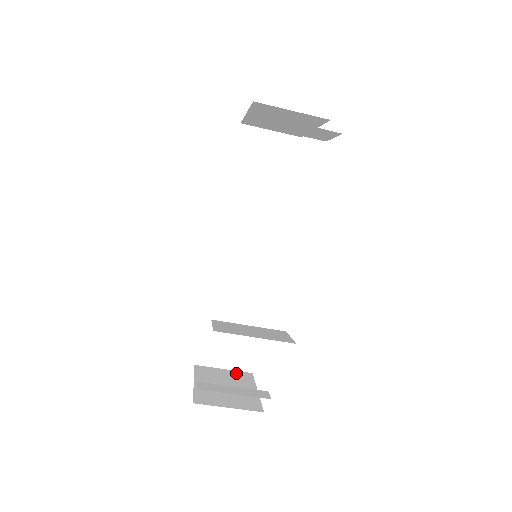
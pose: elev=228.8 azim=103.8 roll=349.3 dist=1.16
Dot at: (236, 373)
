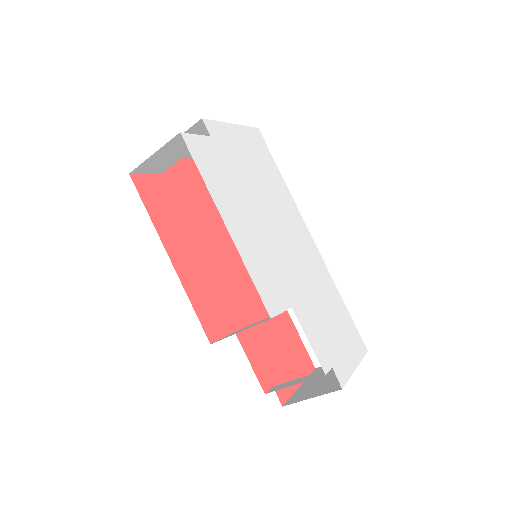
Dot at: occluded
